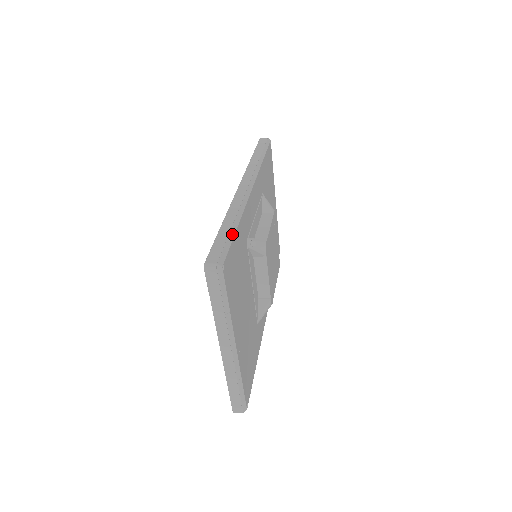
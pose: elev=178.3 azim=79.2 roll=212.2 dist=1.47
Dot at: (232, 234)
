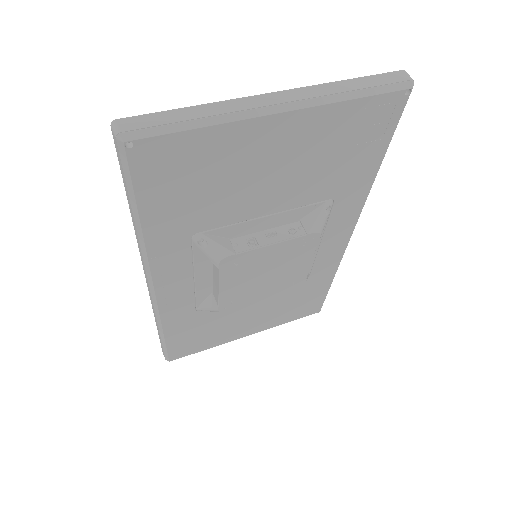
Dot at: (163, 342)
